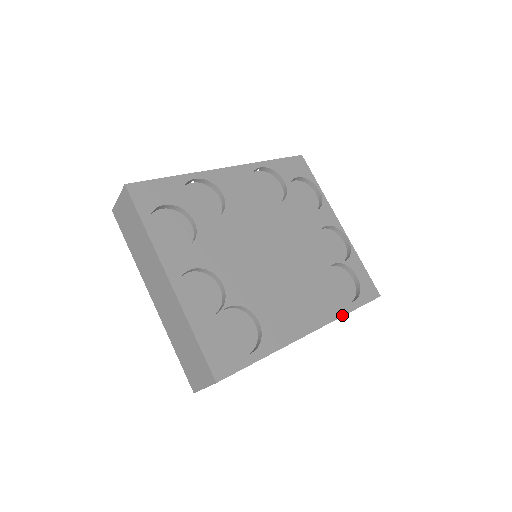
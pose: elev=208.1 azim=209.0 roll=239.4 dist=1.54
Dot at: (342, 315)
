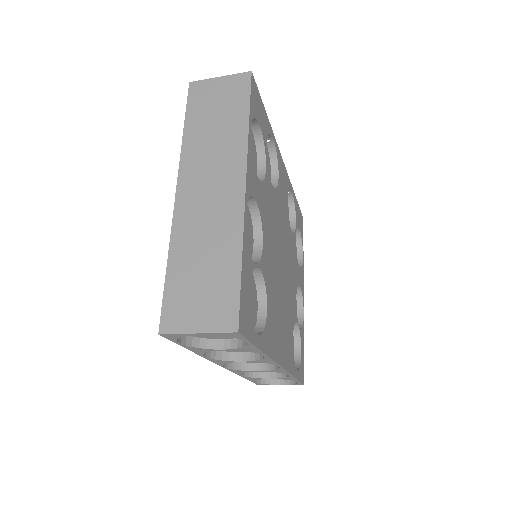
Dot at: (292, 374)
